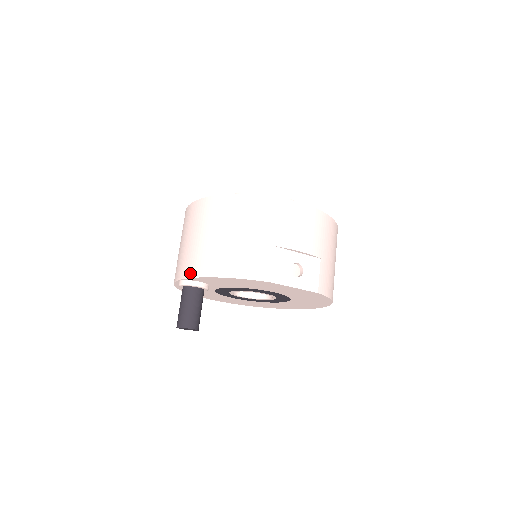
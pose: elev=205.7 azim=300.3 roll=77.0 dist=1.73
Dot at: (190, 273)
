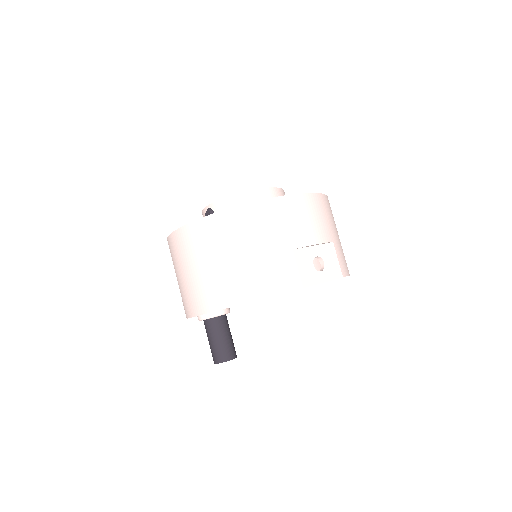
Dot at: (212, 306)
